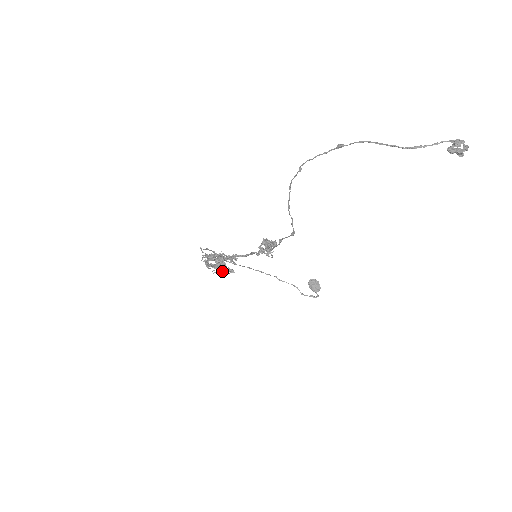
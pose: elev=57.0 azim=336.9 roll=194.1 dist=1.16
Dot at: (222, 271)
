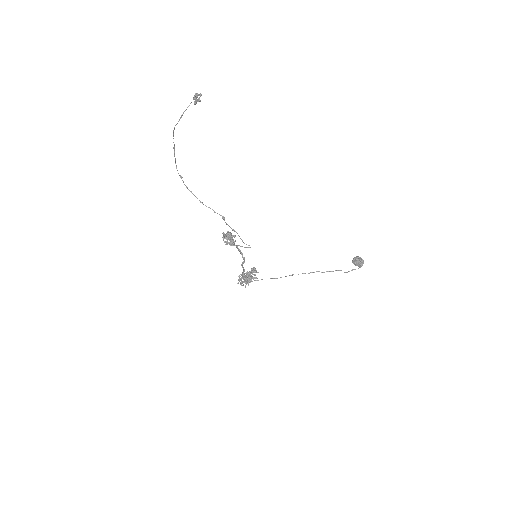
Dot at: occluded
